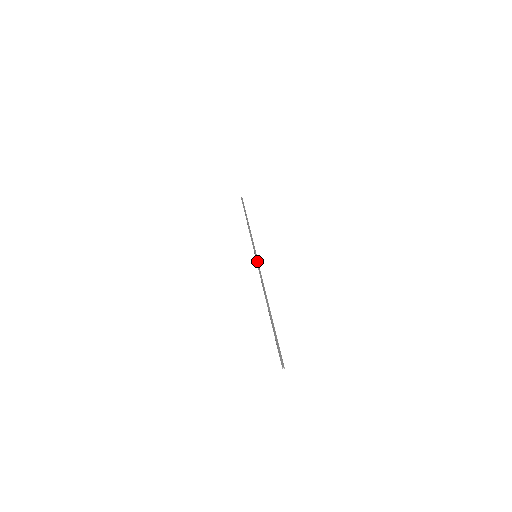
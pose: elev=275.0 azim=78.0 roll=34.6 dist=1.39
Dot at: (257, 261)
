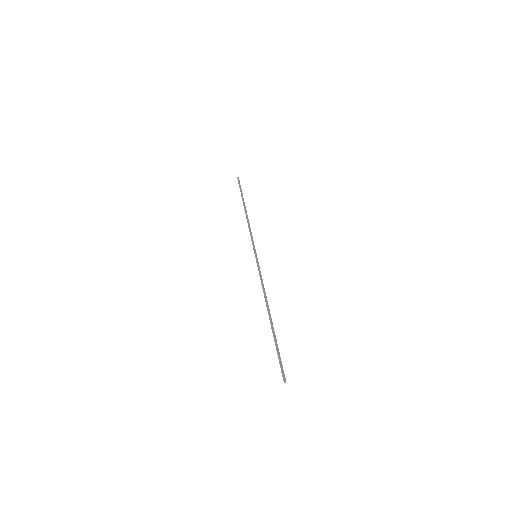
Dot at: (257, 263)
